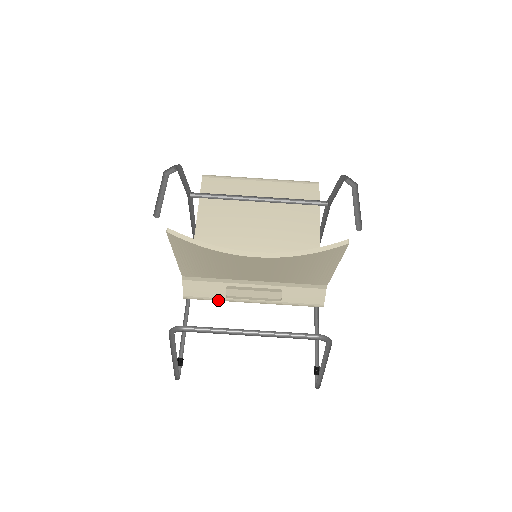
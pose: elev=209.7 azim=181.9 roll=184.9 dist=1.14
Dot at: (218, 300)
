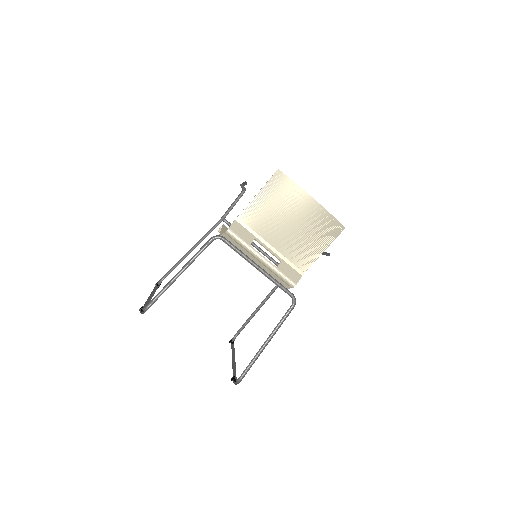
Dot at: (245, 244)
